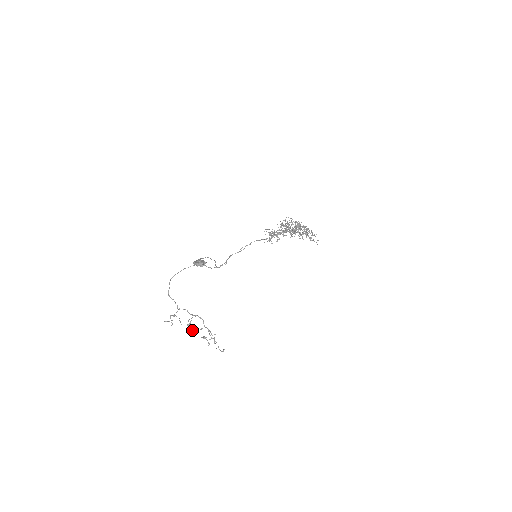
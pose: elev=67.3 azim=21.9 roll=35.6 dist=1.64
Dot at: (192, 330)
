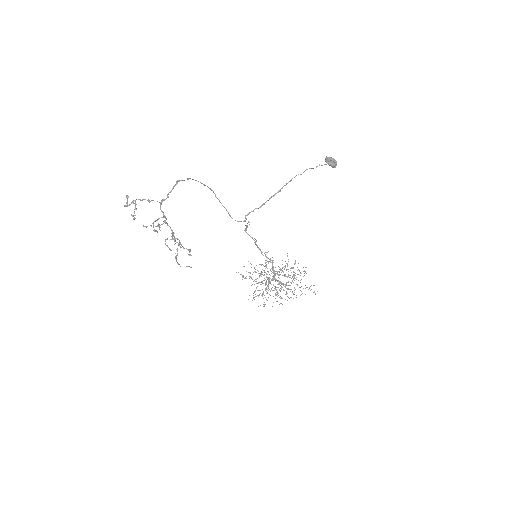
Dot at: occluded
